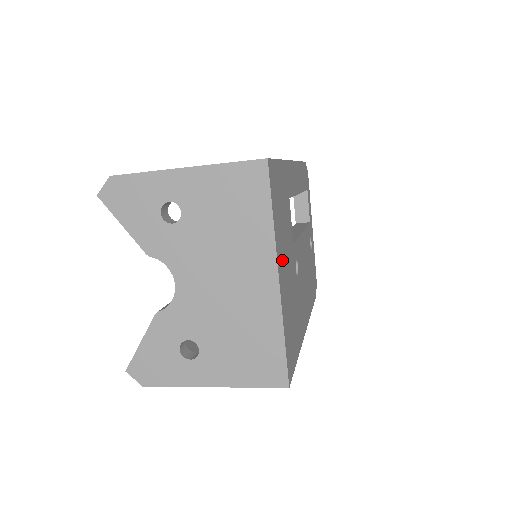
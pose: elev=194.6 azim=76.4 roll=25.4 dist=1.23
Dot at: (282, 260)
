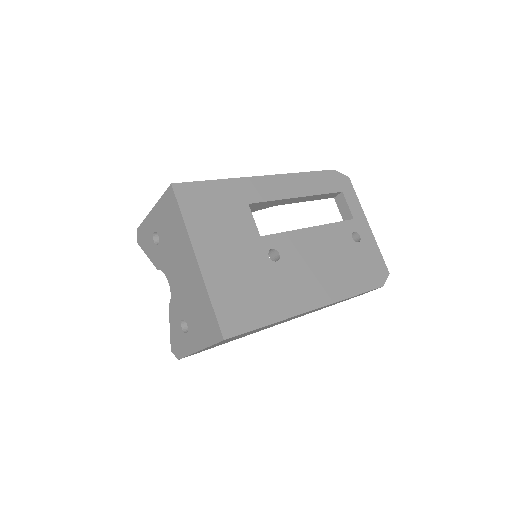
Dot at: (212, 247)
